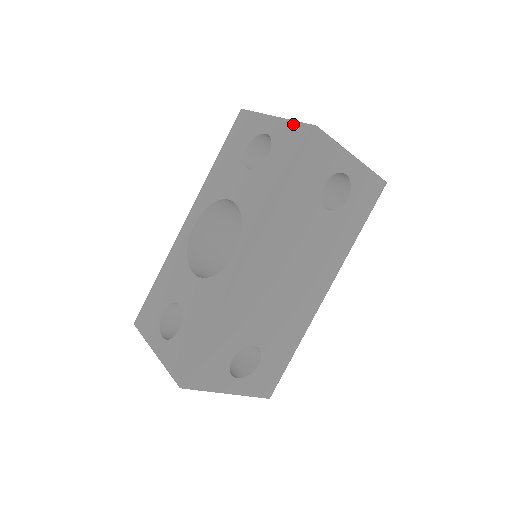
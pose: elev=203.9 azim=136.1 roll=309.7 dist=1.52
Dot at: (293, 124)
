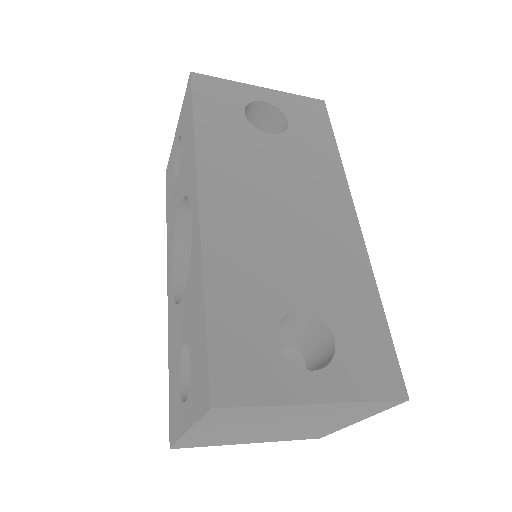
Dot at: (183, 103)
